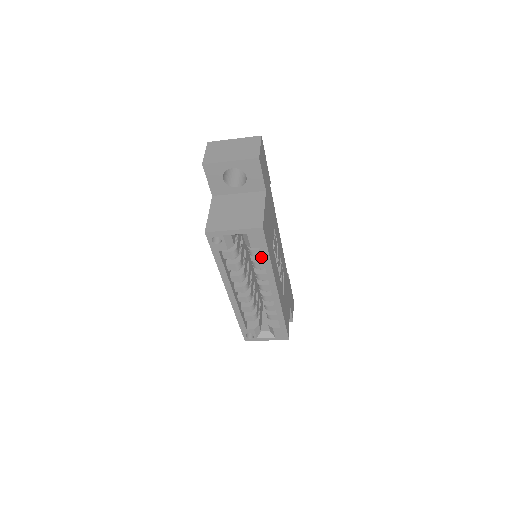
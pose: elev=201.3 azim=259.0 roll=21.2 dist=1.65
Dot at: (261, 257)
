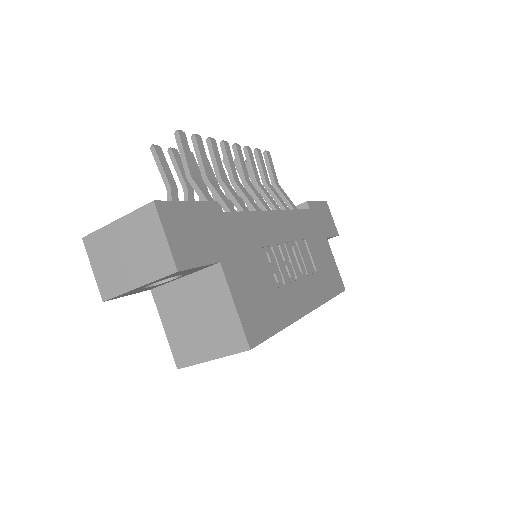
Dot at: occluded
